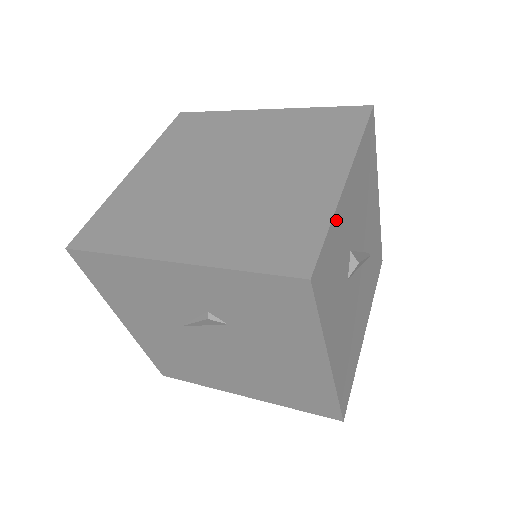
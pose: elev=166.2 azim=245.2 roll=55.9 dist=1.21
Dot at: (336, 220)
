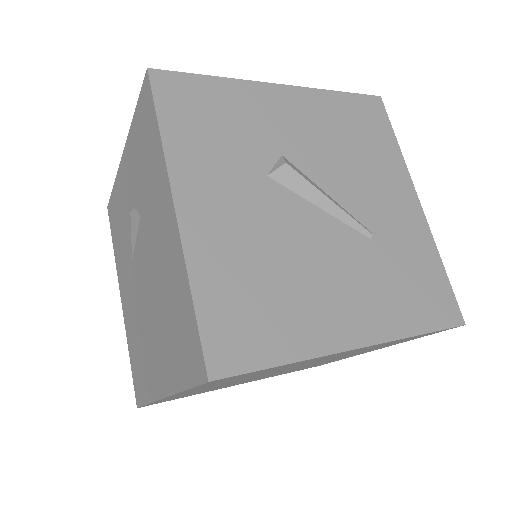
Dot at: (236, 88)
